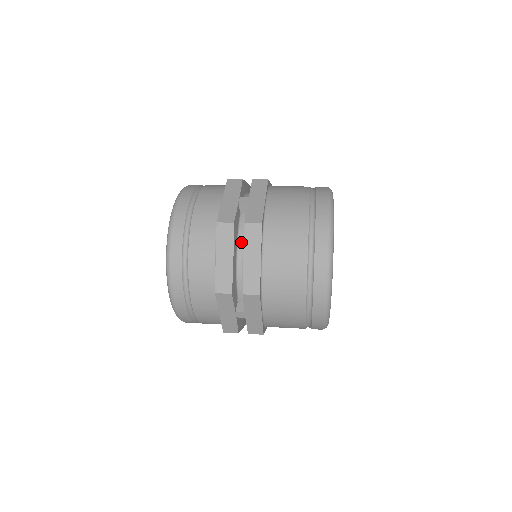
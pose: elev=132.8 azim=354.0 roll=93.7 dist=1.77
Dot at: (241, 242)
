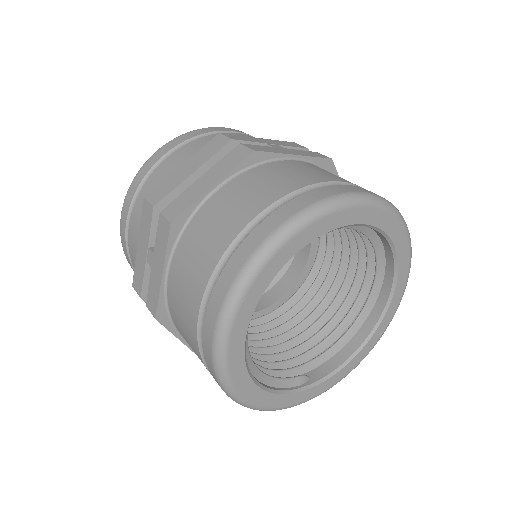
Dot at: occluded
